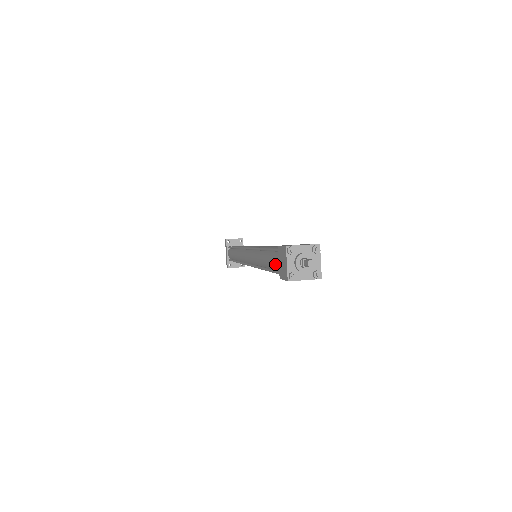
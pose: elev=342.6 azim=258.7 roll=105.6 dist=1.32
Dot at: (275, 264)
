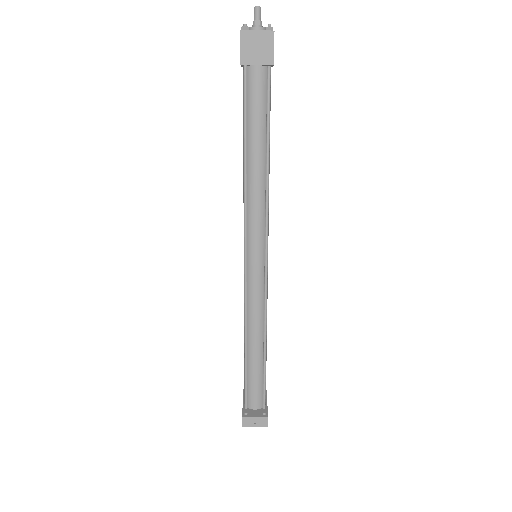
Dot at: (243, 93)
